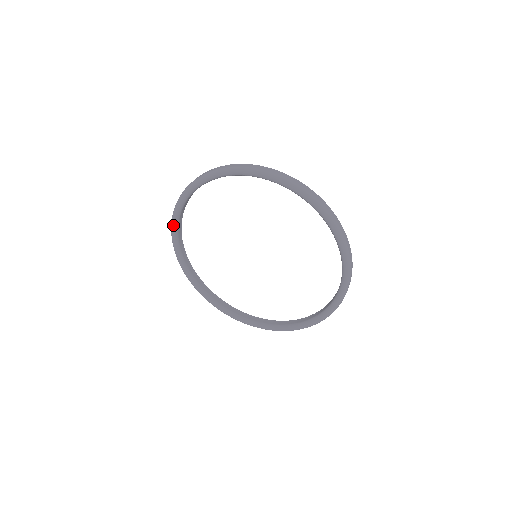
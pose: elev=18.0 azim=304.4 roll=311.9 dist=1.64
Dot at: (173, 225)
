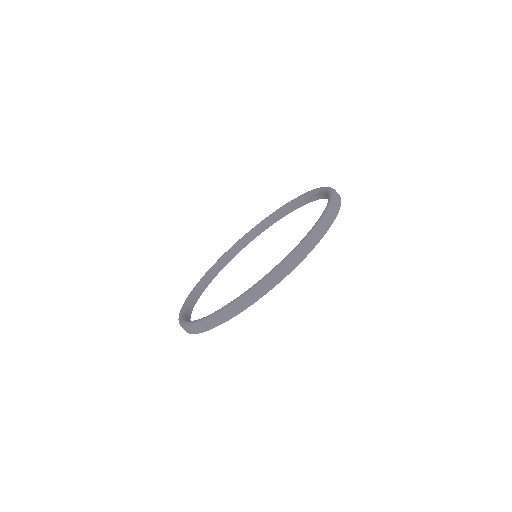
Dot at: (200, 280)
